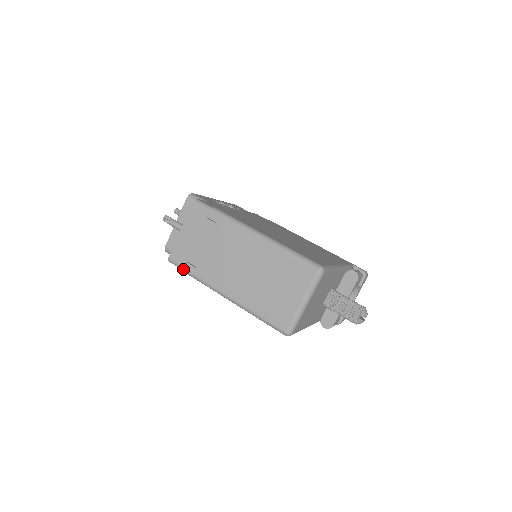
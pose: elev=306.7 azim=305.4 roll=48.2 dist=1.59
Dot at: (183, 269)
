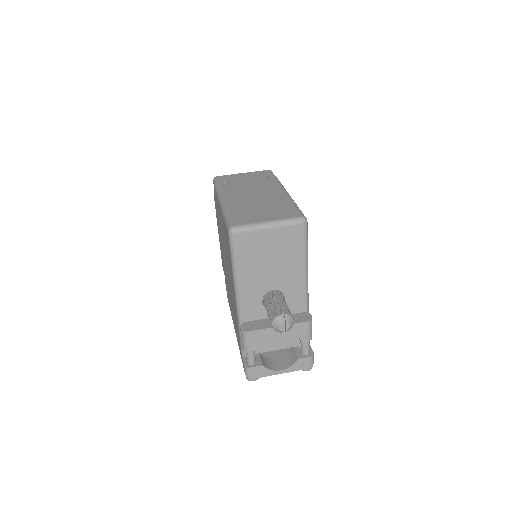
Dot at: (217, 182)
